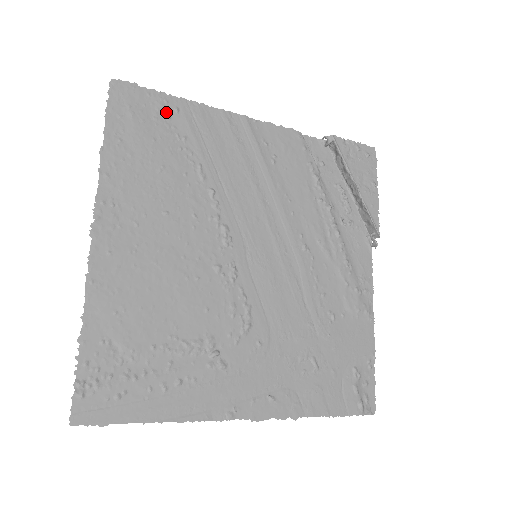
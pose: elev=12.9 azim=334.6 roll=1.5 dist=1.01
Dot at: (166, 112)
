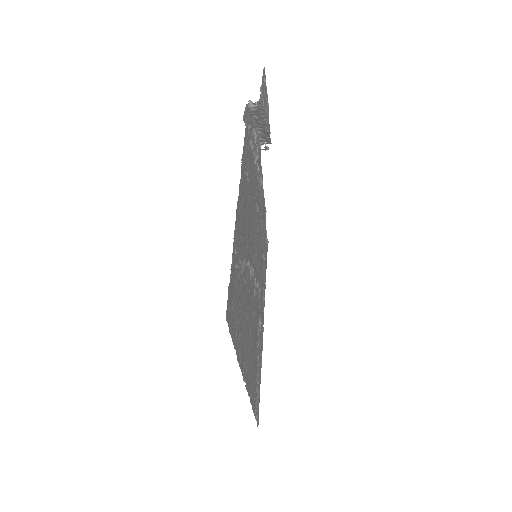
Dot at: (235, 266)
